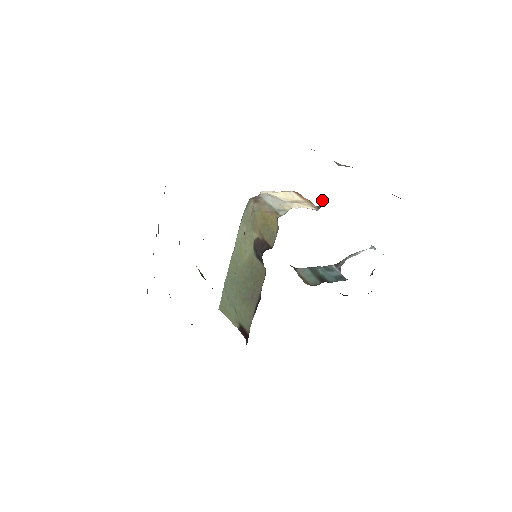
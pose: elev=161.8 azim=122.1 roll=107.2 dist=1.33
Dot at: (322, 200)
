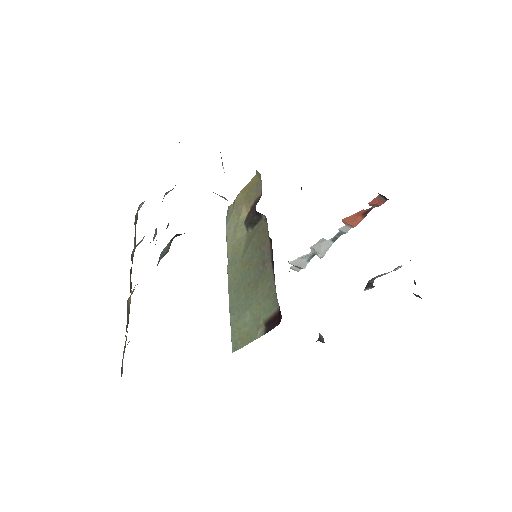
Dot at: (301, 188)
